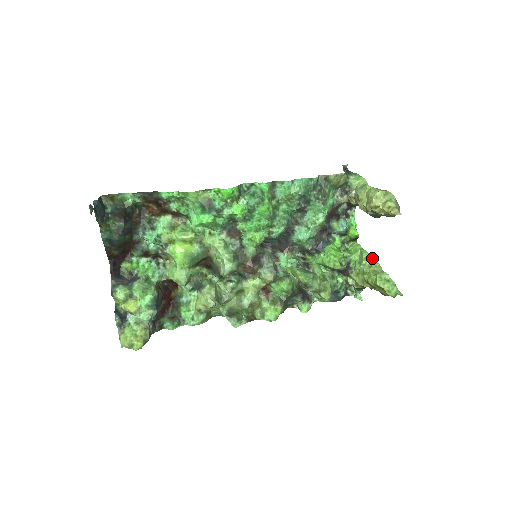
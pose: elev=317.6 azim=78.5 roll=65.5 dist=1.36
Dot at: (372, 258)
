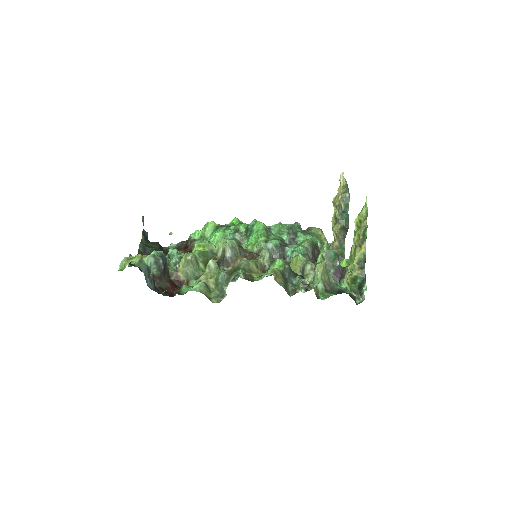
Dot at: occluded
